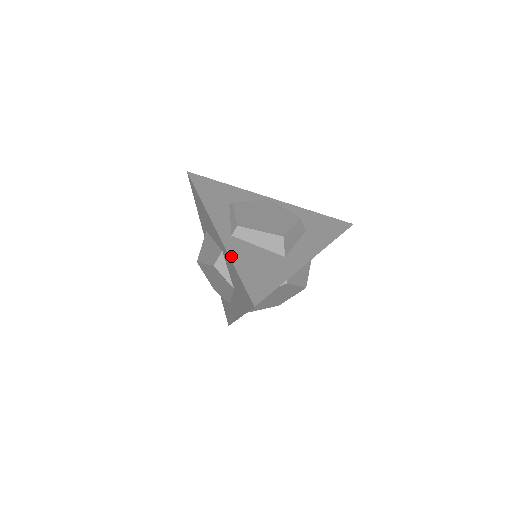
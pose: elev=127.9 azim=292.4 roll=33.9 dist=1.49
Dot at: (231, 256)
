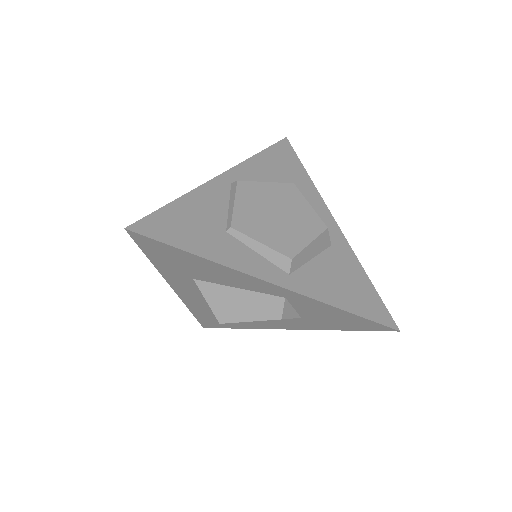
Dot at: (326, 301)
